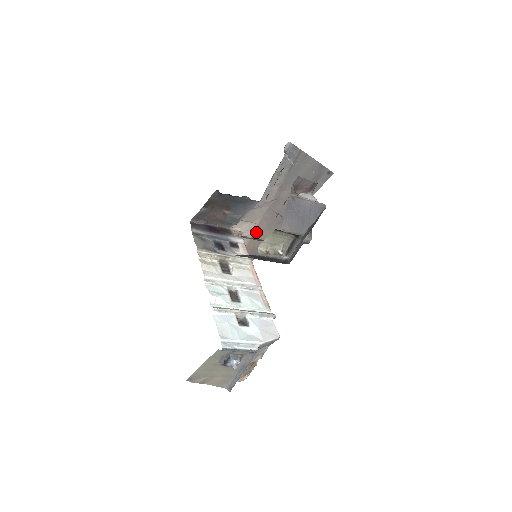
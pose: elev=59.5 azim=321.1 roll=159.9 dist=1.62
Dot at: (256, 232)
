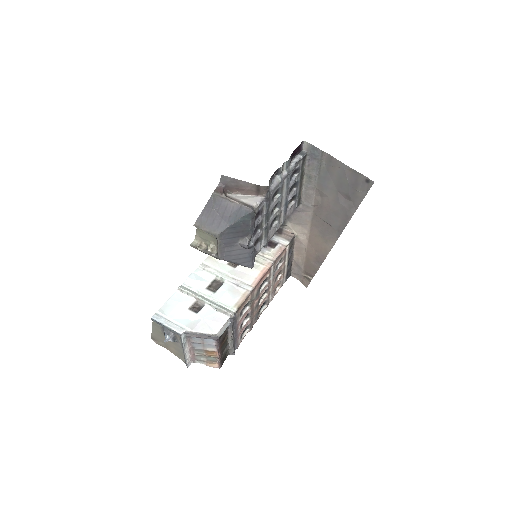
Dot at: (311, 238)
